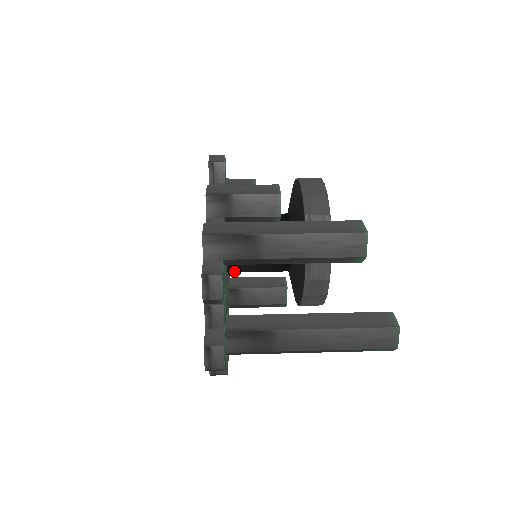
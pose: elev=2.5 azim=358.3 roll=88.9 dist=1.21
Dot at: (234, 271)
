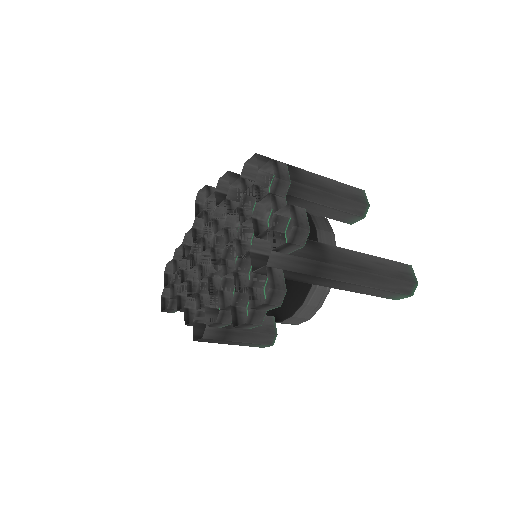
Dot at: occluded
